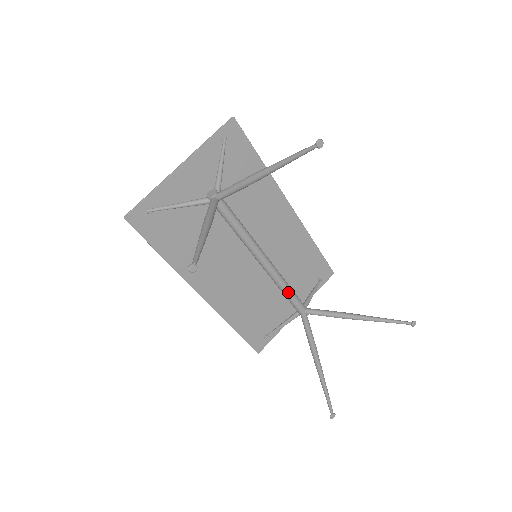
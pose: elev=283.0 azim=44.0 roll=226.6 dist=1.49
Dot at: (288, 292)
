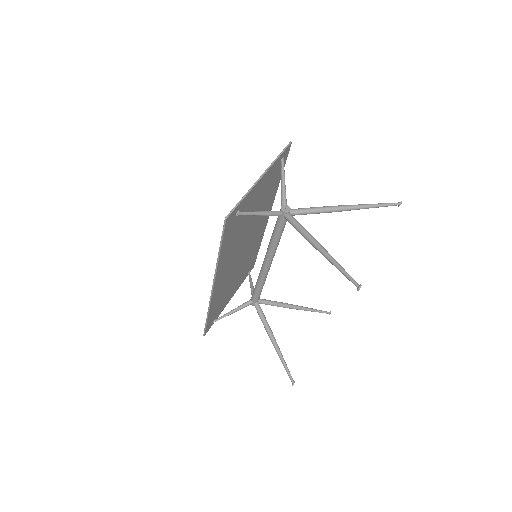
Dot at: occluded
